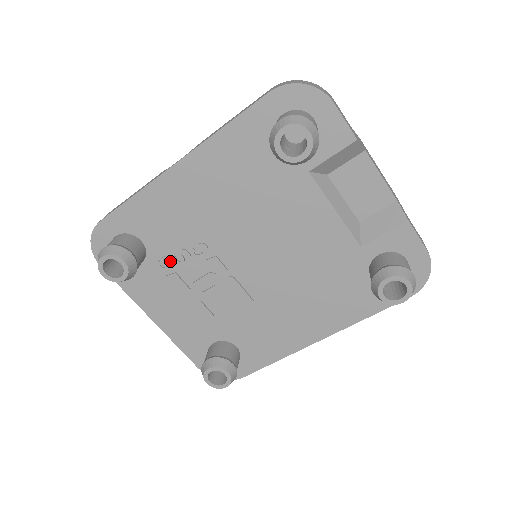
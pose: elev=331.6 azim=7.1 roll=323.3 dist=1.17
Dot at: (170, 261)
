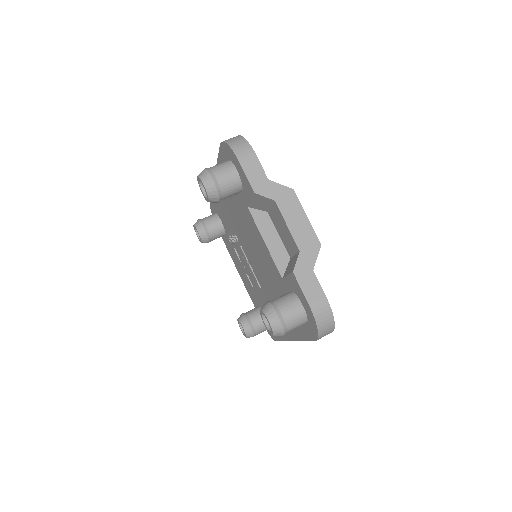
Dot at: occluded
